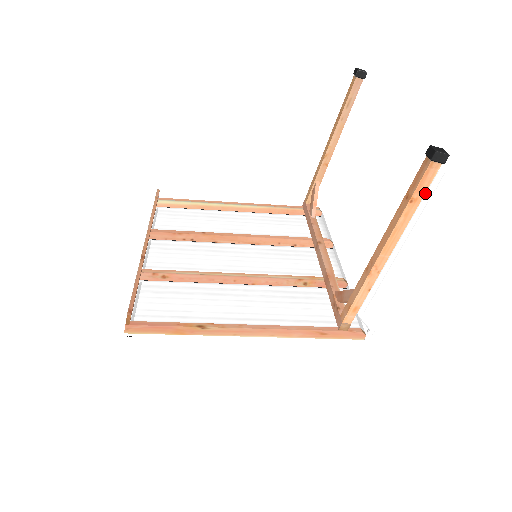
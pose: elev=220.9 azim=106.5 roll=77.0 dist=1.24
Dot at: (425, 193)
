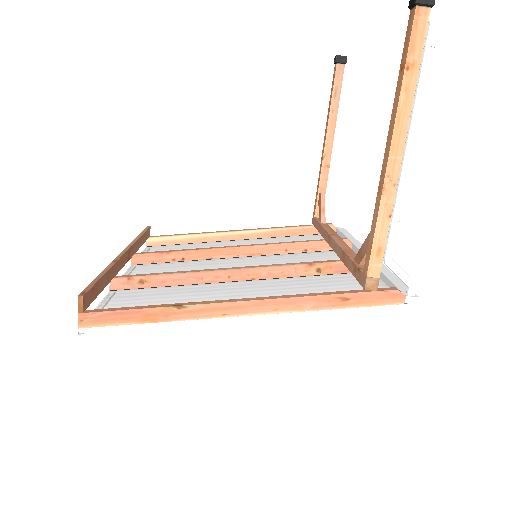
Dot at: (422, 56)
